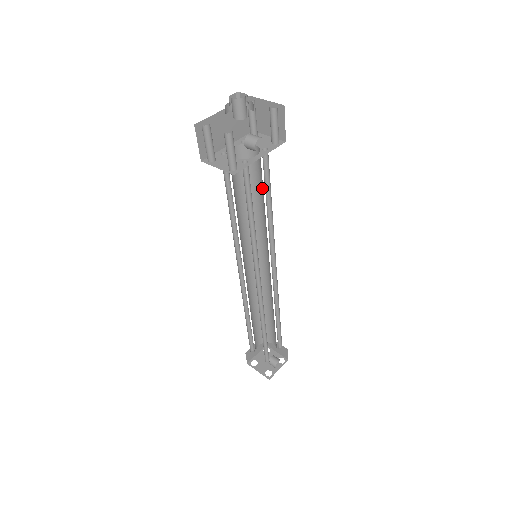
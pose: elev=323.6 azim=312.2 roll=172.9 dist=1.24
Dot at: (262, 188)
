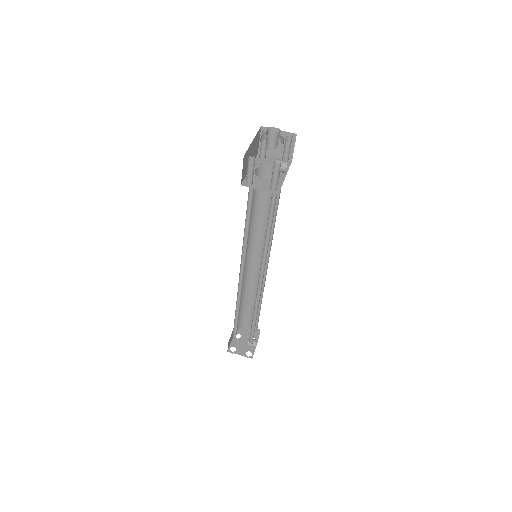
Dot at: occluded
